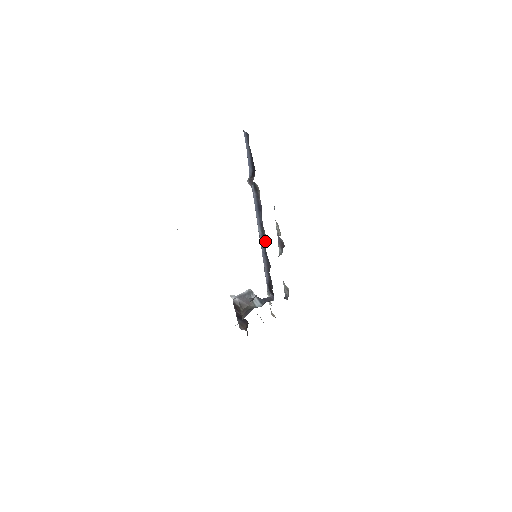
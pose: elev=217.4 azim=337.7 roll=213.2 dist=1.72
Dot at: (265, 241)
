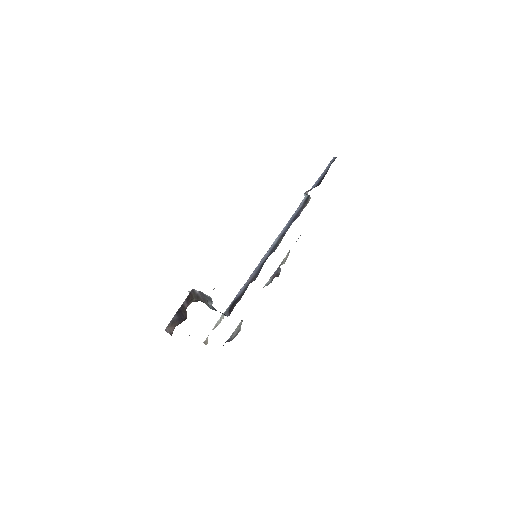
Dot at: (273, 251)
